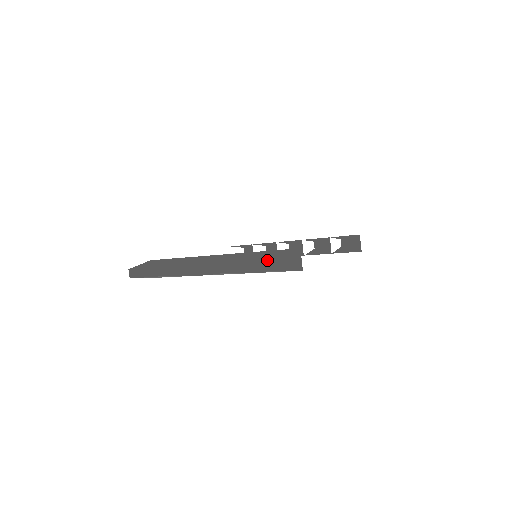
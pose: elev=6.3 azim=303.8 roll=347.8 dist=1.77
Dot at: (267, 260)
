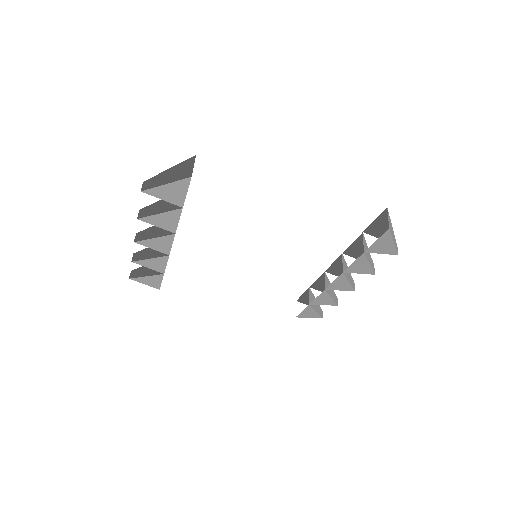
Dot at: (162, 175)
